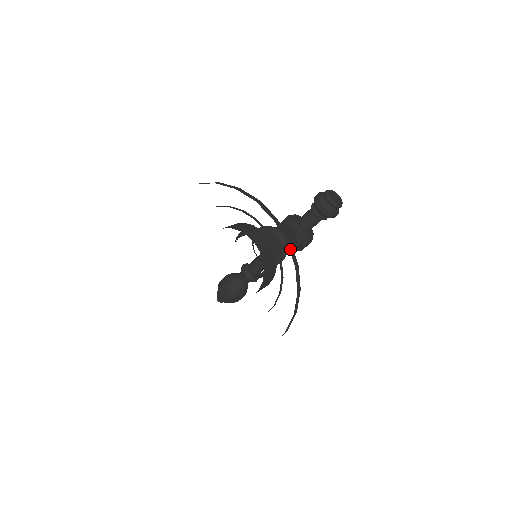
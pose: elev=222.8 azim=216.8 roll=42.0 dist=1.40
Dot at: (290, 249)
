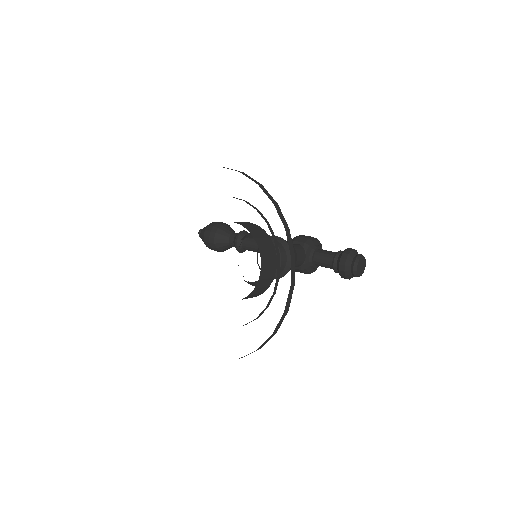
Dot at: (282, 318)
